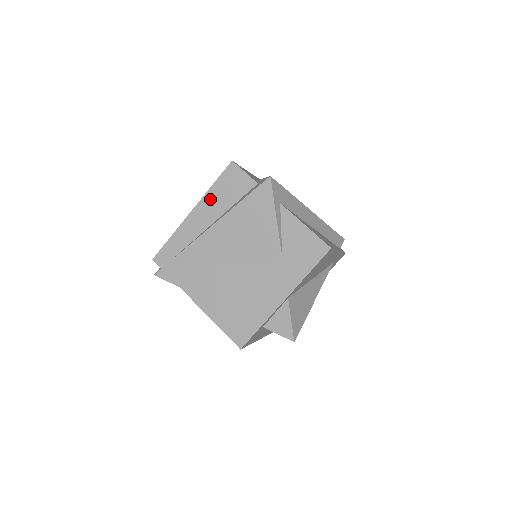
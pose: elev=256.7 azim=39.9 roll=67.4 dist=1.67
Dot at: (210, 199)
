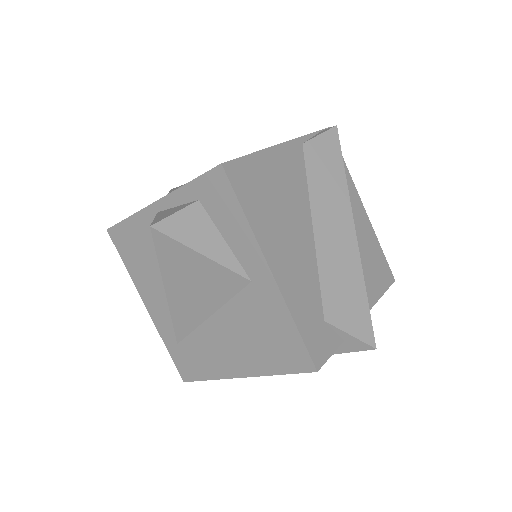
Dot at: occluded
